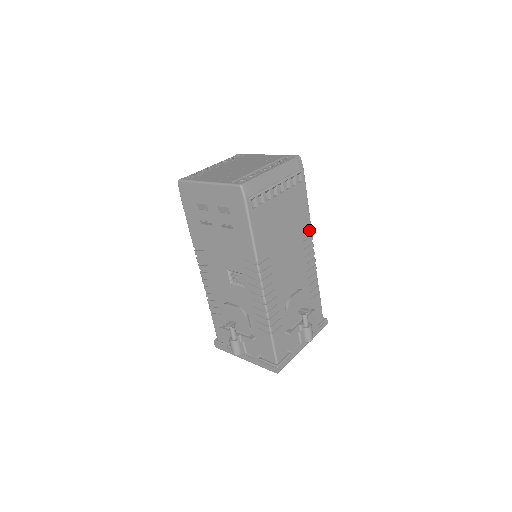
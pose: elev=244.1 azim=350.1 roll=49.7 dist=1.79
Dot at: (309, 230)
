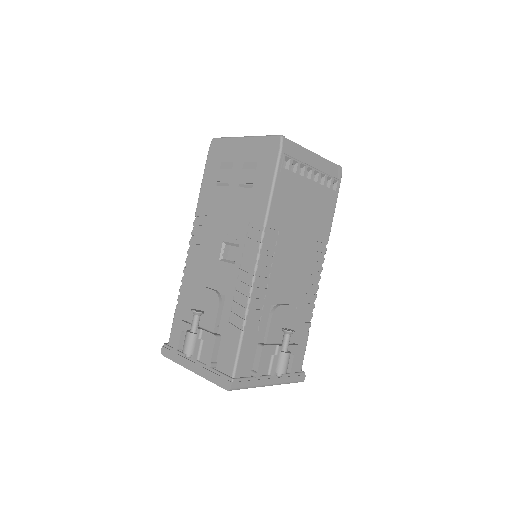
Dot at: (324, 248)
